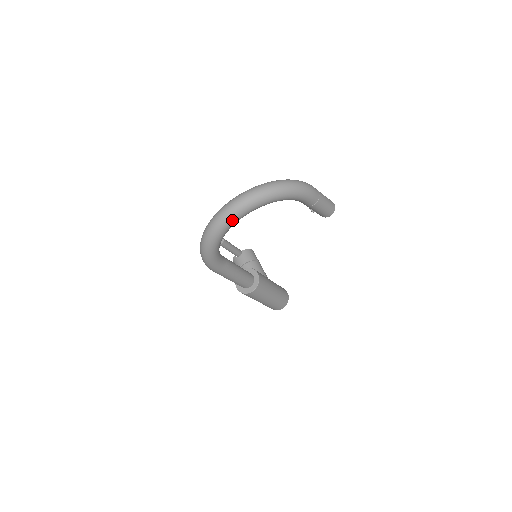
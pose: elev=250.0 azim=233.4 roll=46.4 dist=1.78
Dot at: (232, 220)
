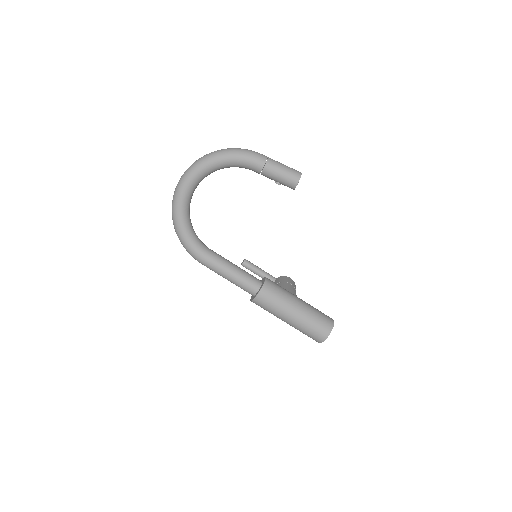
Dot at: (180, 190)
